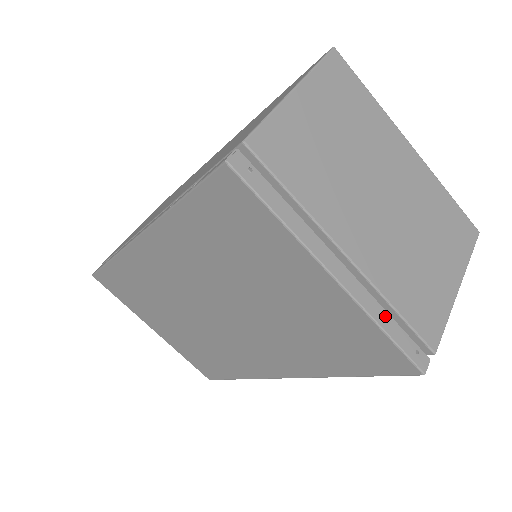
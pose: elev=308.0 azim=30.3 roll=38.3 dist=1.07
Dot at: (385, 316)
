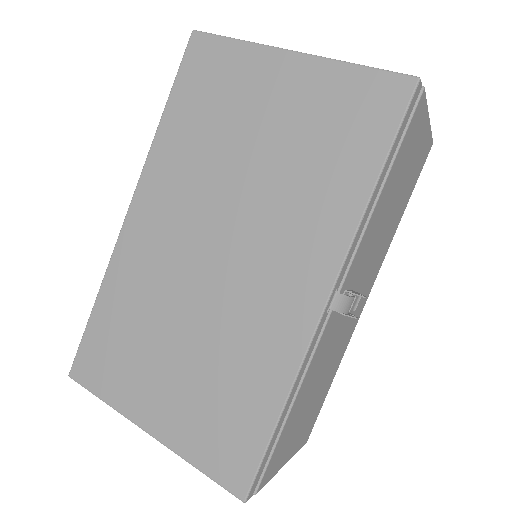
Dot at: occluded
